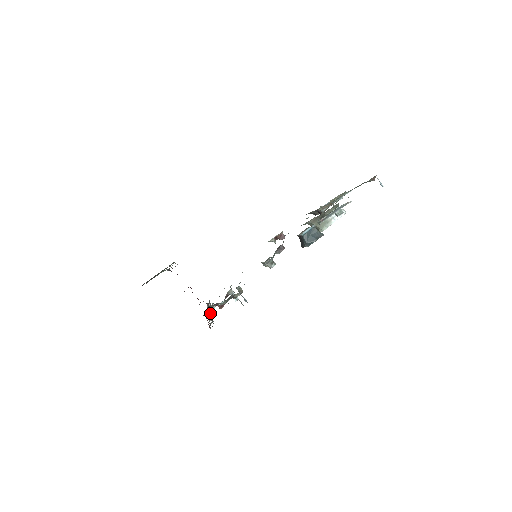
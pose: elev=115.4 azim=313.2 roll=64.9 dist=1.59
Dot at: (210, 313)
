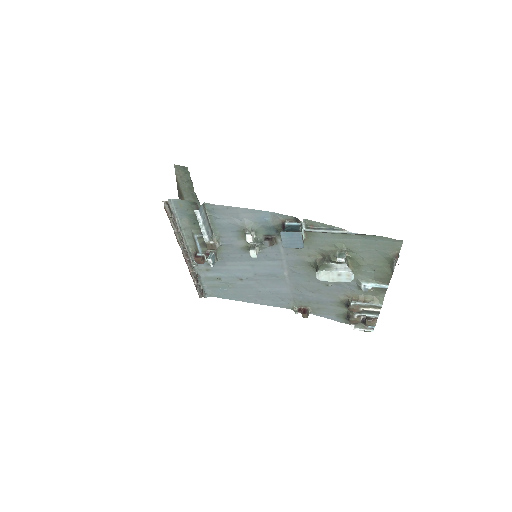
Dot at: (187, 259)
